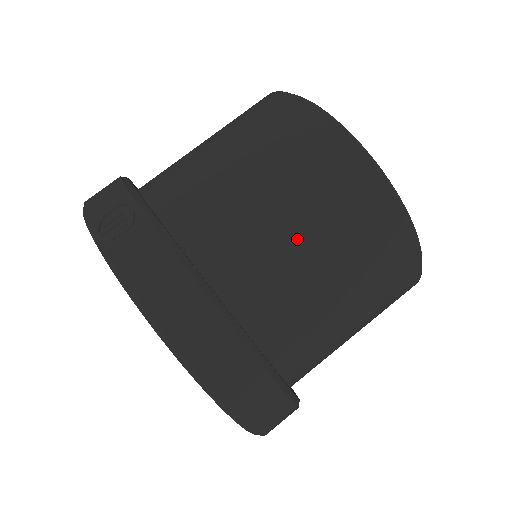
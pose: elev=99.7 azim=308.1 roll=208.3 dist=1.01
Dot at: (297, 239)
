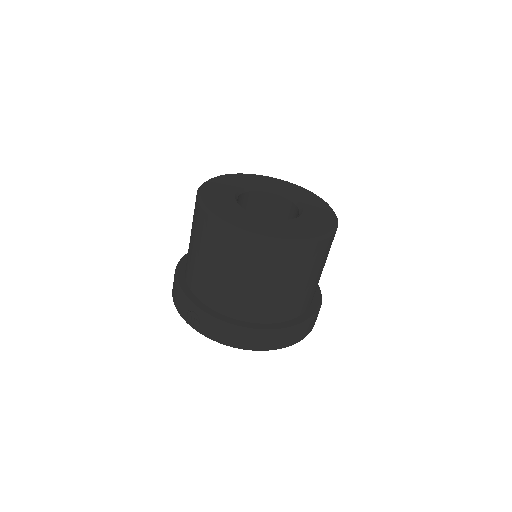
Dot at: (259, 287)
